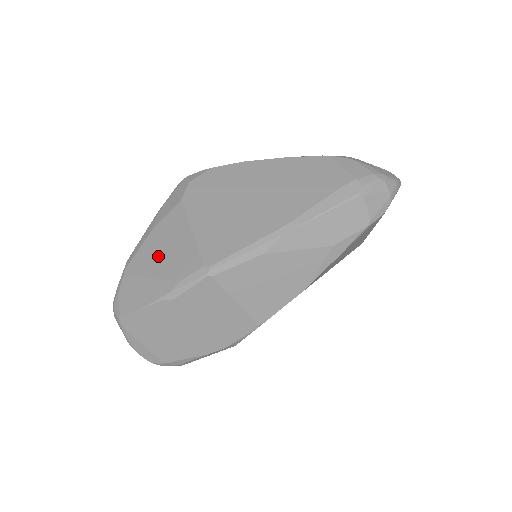
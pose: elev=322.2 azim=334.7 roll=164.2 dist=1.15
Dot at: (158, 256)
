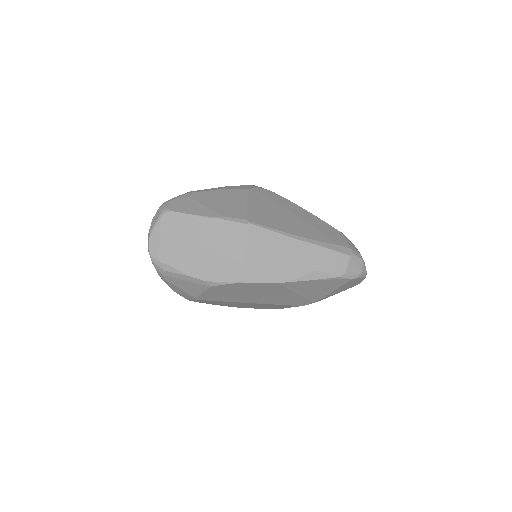
Dot at: (216, 200)
